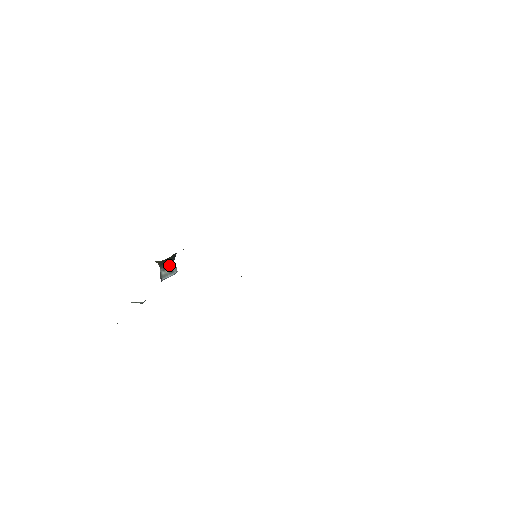
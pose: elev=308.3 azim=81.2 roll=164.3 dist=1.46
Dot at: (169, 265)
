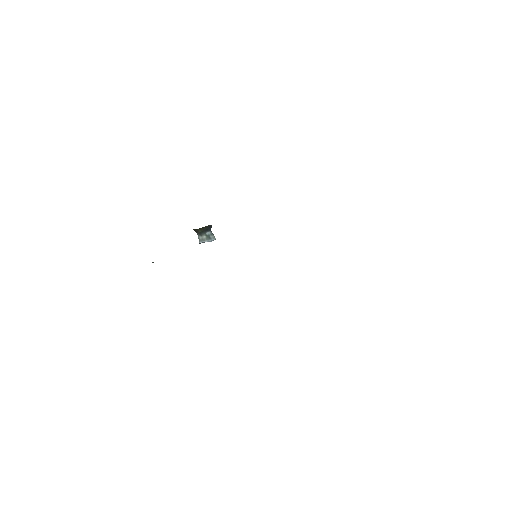
Dot at: (206, 233)
